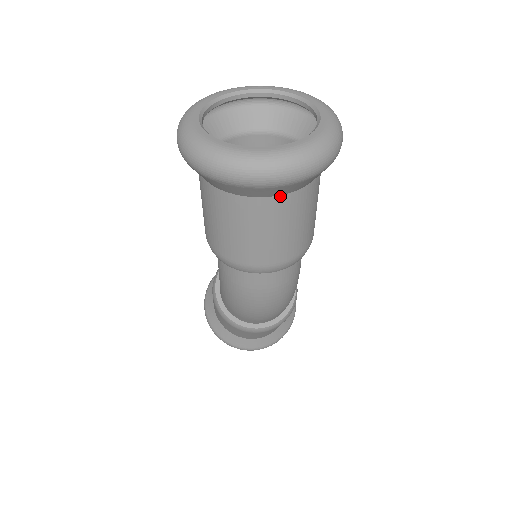
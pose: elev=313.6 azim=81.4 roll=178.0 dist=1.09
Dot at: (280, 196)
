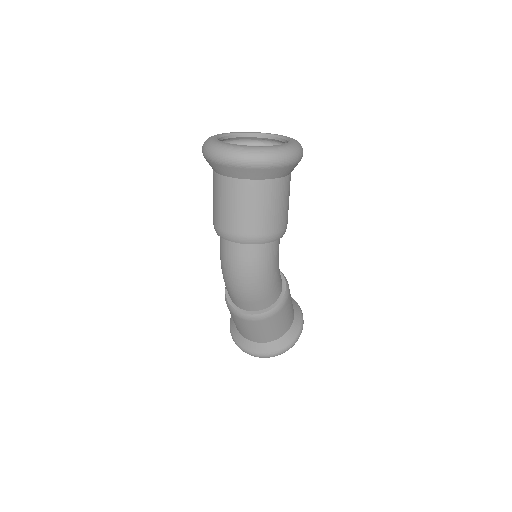
Dot at: (241, 180)
